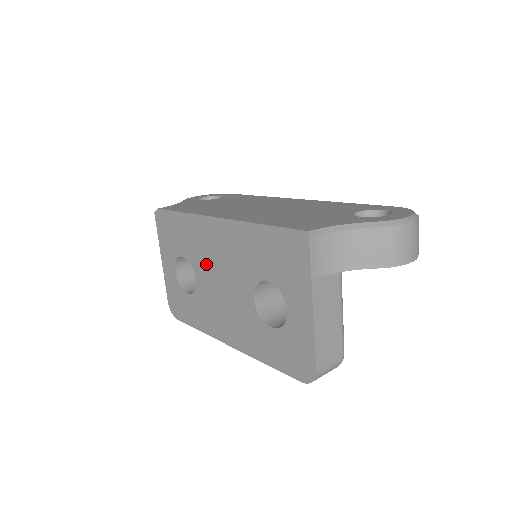
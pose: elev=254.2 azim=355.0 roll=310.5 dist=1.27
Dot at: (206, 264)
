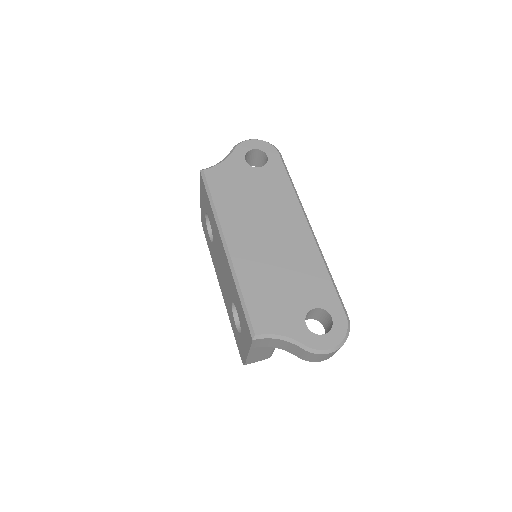
Dot at: (217, 248)
